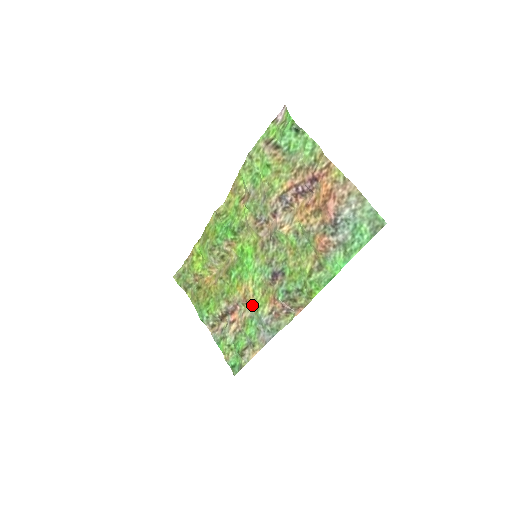
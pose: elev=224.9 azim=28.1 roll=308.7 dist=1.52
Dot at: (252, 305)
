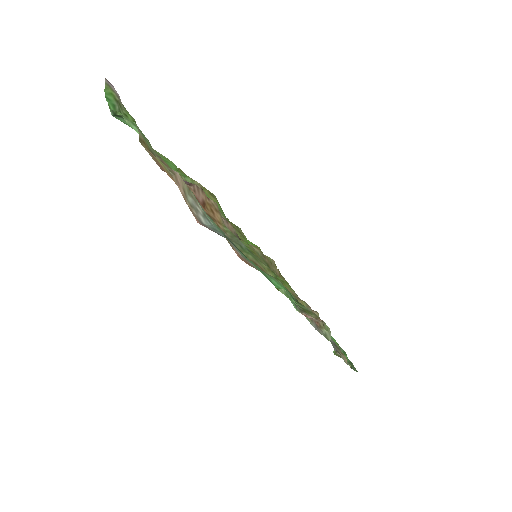
Dot at: occluded
